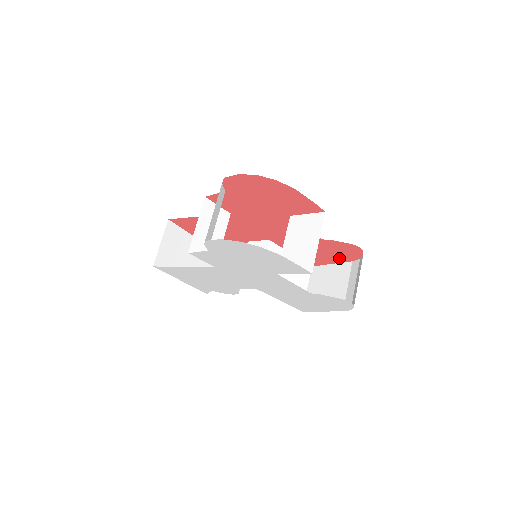
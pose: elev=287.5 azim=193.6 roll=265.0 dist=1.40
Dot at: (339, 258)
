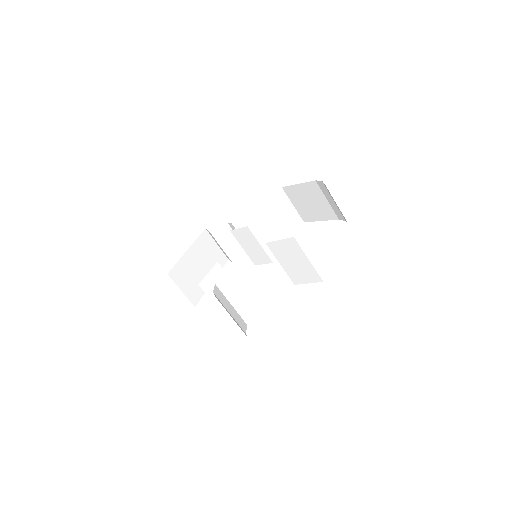
Dot at: occluded
